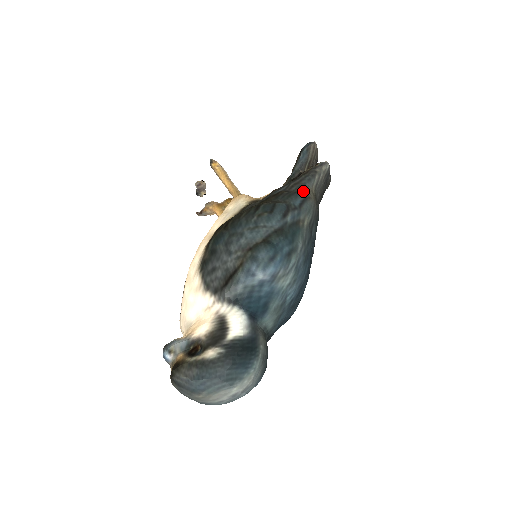
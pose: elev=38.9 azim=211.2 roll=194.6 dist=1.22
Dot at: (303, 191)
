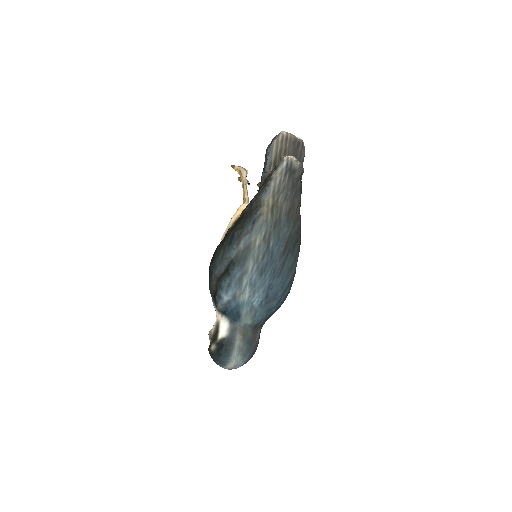
Dot at: (257, 209)
